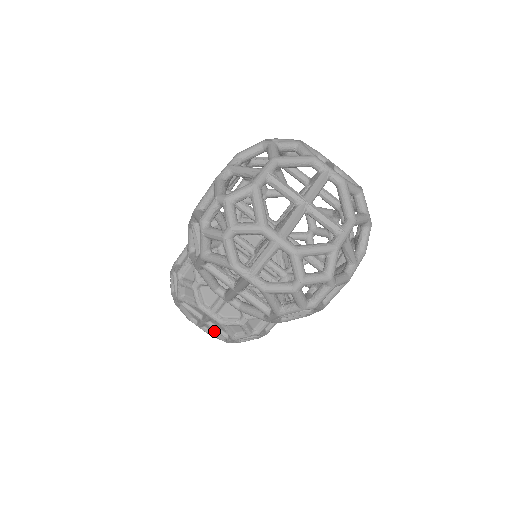
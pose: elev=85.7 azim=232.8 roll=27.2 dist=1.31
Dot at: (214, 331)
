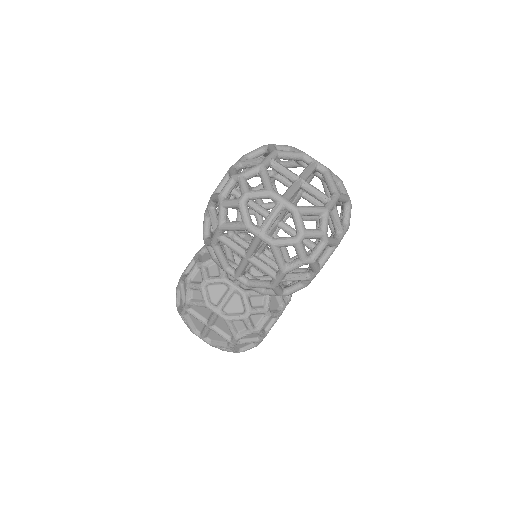
Dot at: (216, 340)
